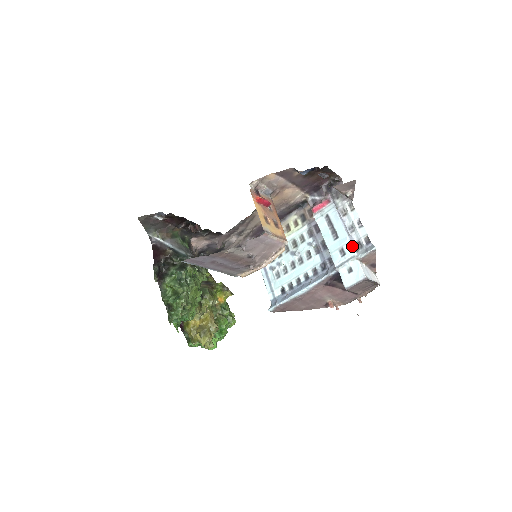
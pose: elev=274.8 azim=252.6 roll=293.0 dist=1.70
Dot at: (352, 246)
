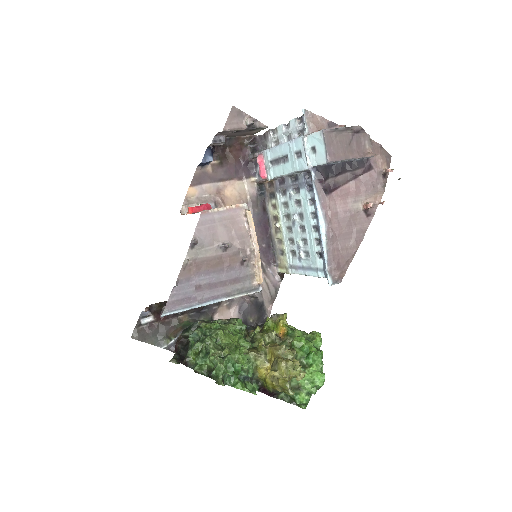
Dot at: (295, 139)
